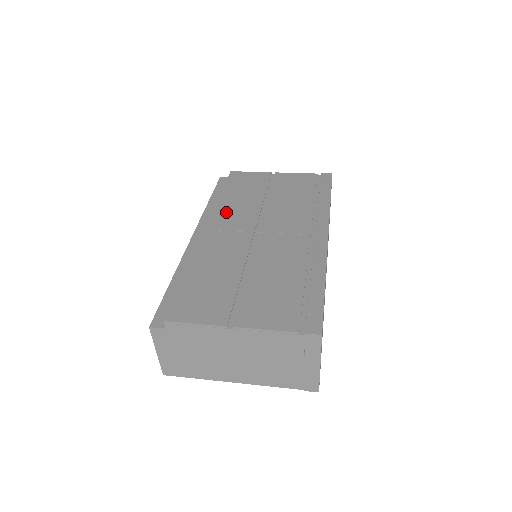
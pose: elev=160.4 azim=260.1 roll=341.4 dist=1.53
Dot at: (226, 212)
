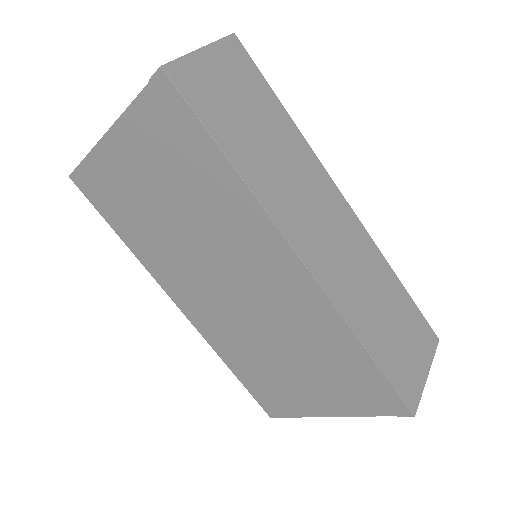
Dot at: occluded
